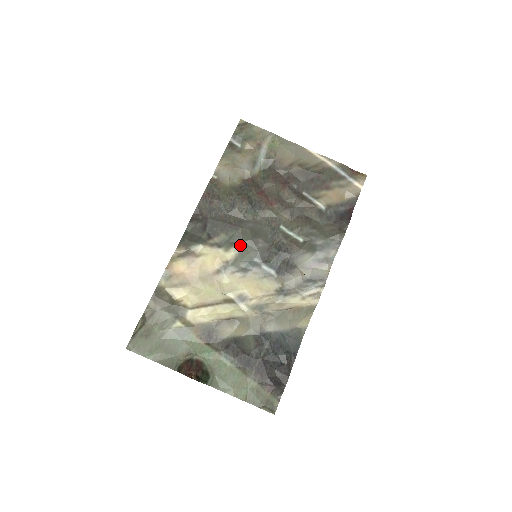
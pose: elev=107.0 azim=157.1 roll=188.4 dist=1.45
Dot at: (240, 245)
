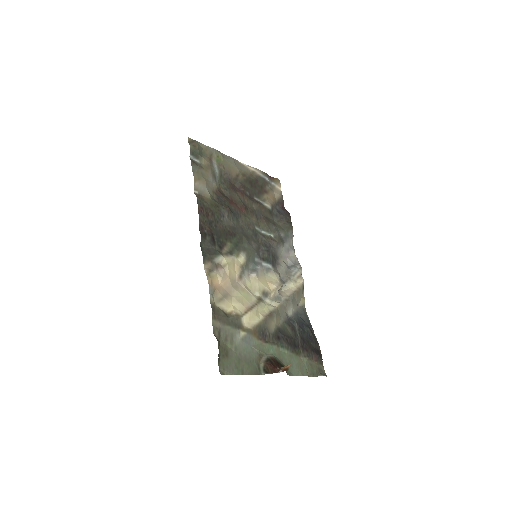
Dot at: (243, 249)
